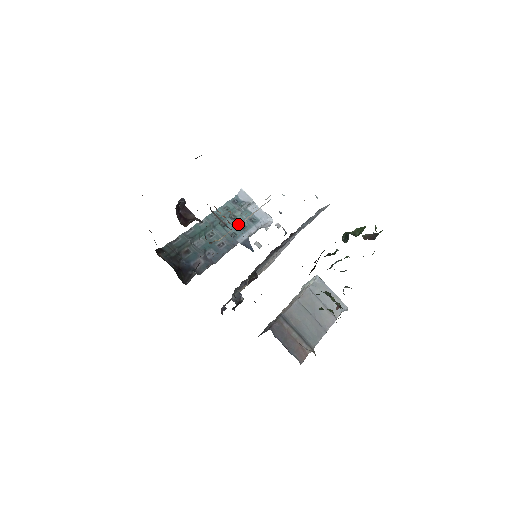
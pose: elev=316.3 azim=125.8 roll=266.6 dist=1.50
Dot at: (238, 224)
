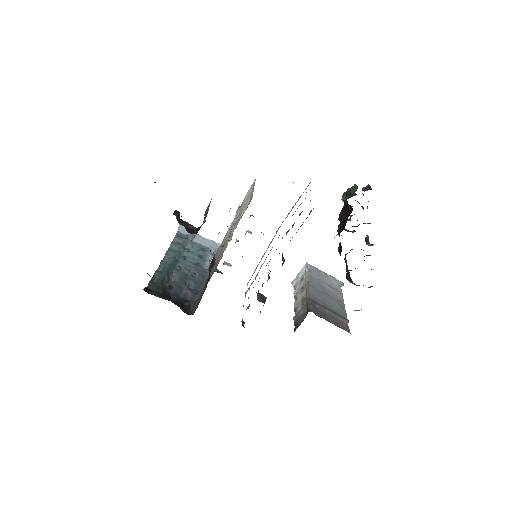
Dot at: (232, 227)
